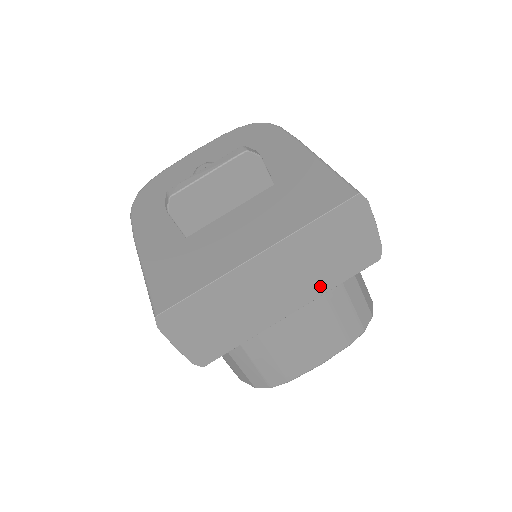
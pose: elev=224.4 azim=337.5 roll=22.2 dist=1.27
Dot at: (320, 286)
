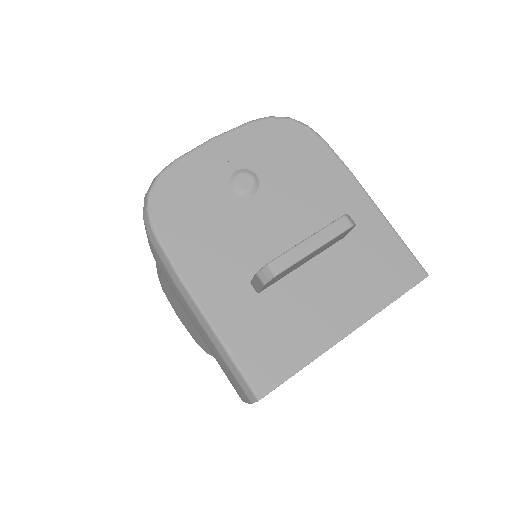
Dot at: occluded
